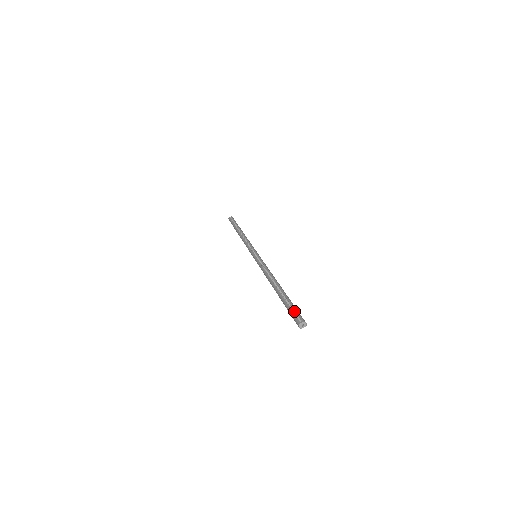
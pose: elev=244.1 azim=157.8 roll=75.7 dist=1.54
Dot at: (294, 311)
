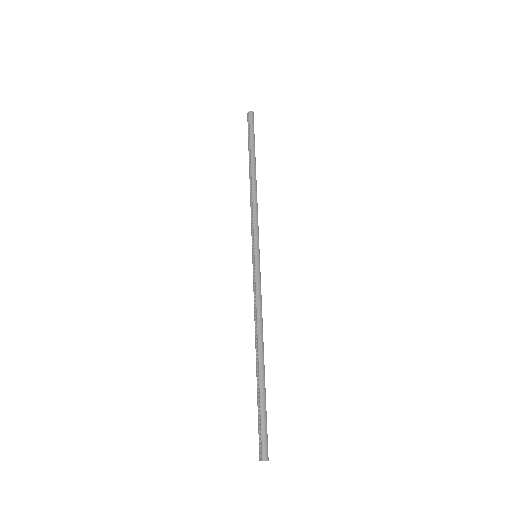
Dot at: (260, 430)
